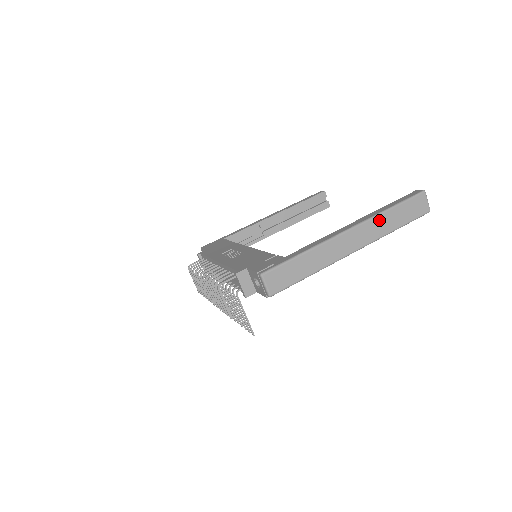
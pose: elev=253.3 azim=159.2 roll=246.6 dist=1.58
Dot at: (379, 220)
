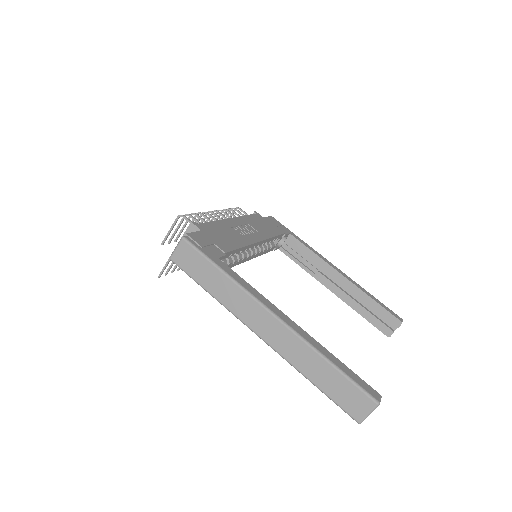
Dot at: (307, 351)
